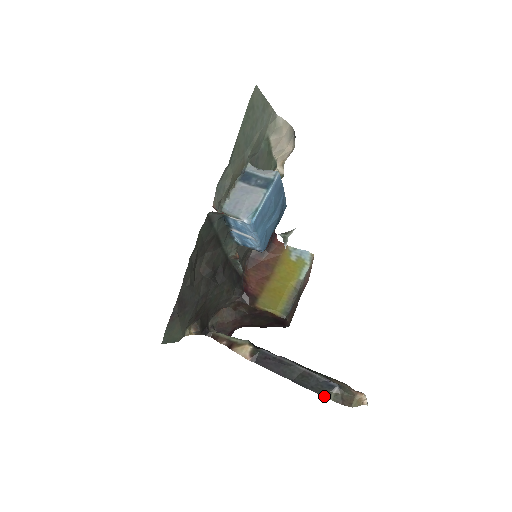
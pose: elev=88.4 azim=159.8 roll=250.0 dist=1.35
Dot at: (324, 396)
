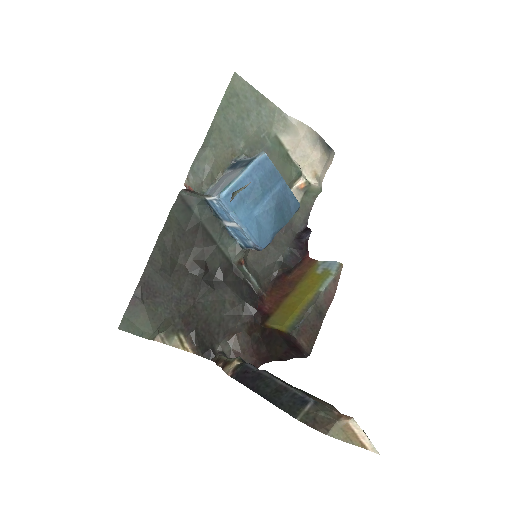
Dot at: (291, 414)
